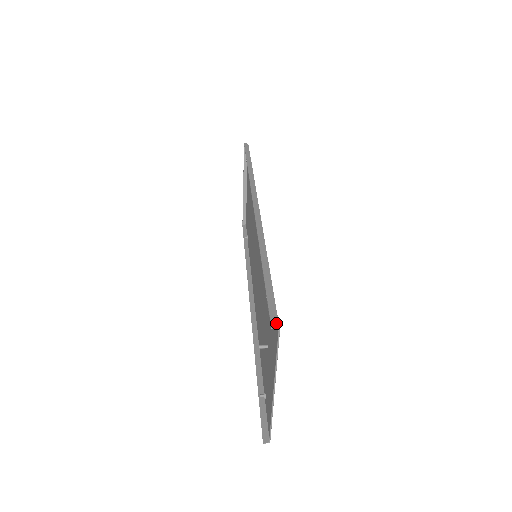
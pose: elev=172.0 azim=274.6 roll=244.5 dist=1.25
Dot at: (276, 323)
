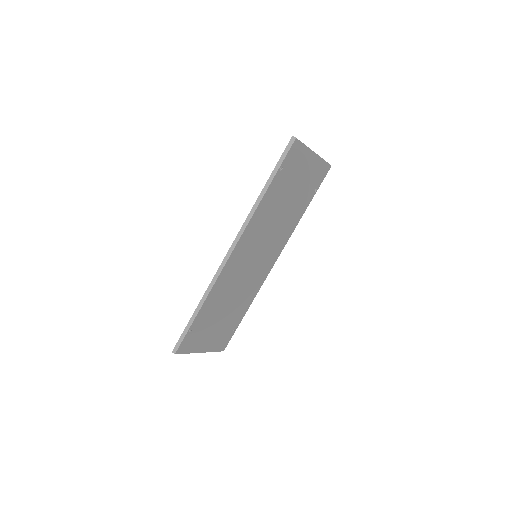
Dot at: (176, 350)
